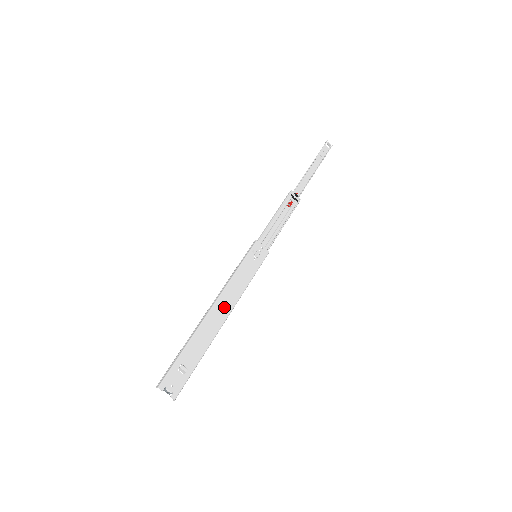
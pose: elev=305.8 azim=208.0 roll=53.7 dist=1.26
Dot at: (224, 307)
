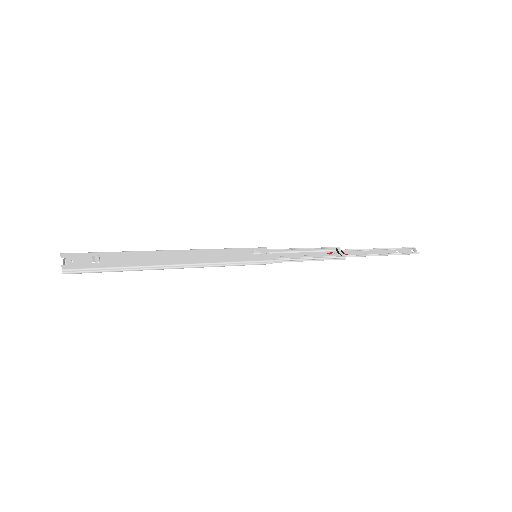
Dot at: (184, 257)
